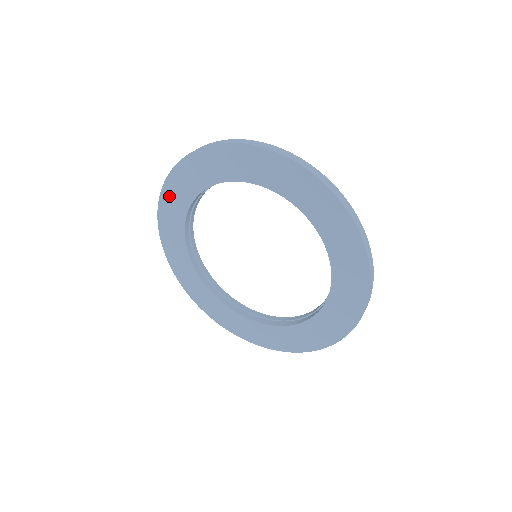
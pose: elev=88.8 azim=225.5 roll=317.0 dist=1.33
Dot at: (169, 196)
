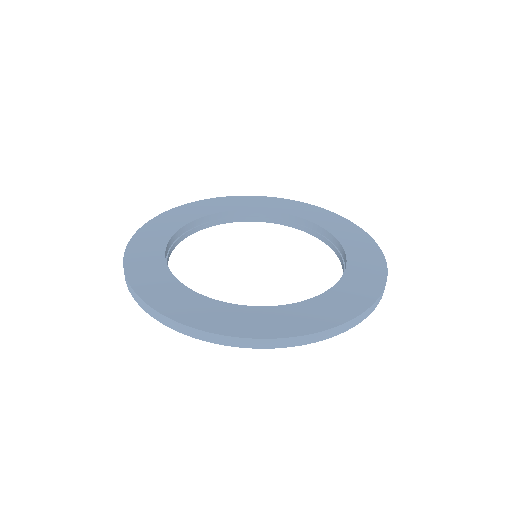
Dot at: (215, 202)
